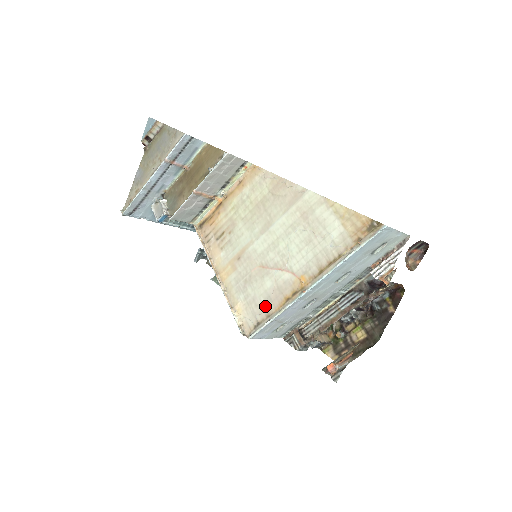
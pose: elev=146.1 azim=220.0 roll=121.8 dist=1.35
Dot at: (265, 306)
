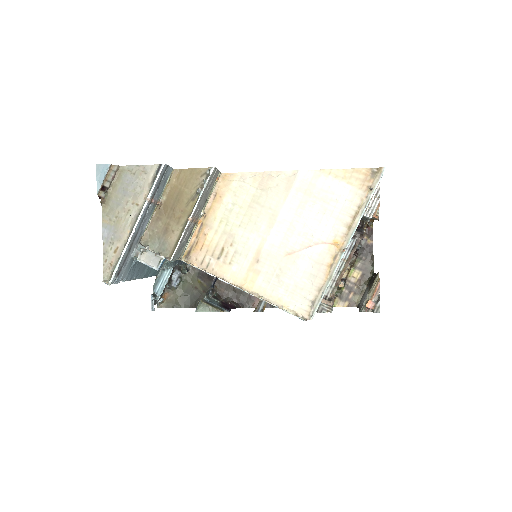
Dot at: (311, 284)
